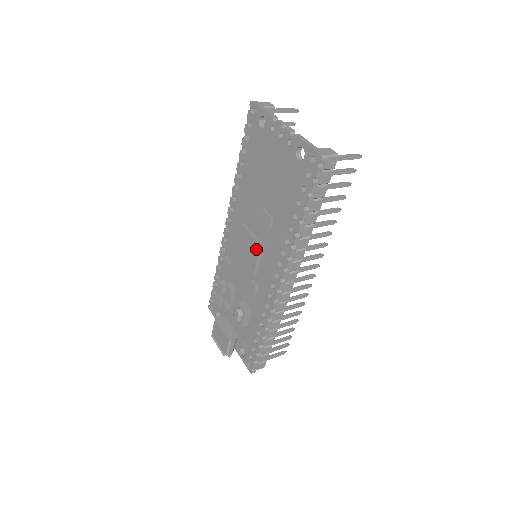
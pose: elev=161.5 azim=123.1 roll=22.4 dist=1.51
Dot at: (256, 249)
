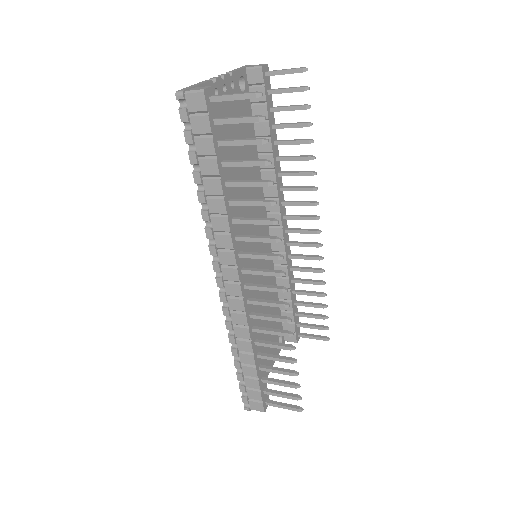
Dot at: occluded
